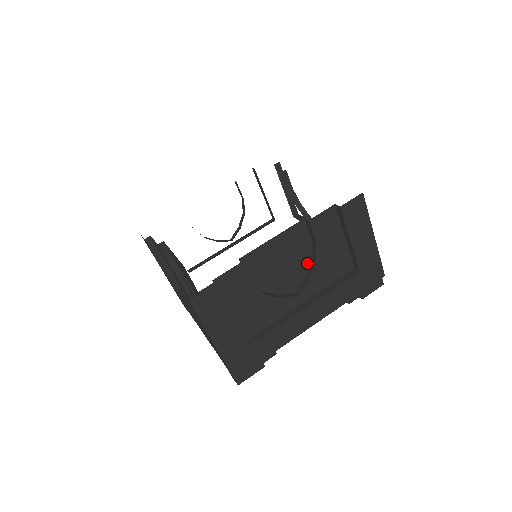
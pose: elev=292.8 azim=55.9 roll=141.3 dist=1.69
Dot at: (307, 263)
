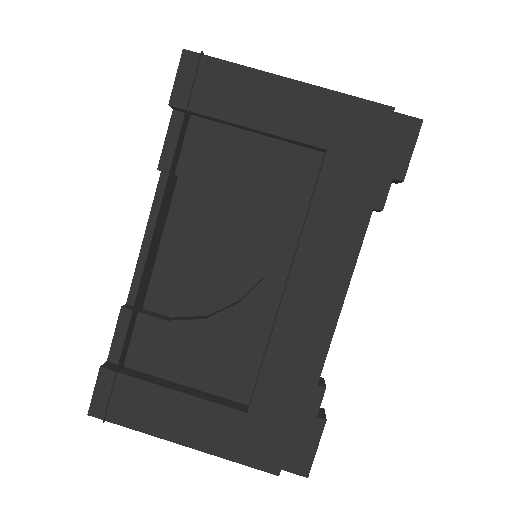
Dot at: (238, 220)
